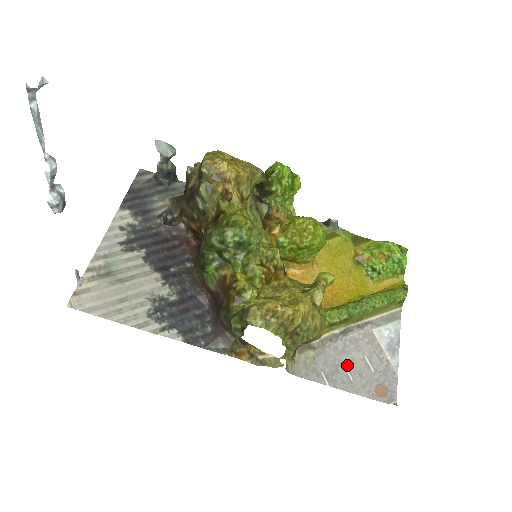
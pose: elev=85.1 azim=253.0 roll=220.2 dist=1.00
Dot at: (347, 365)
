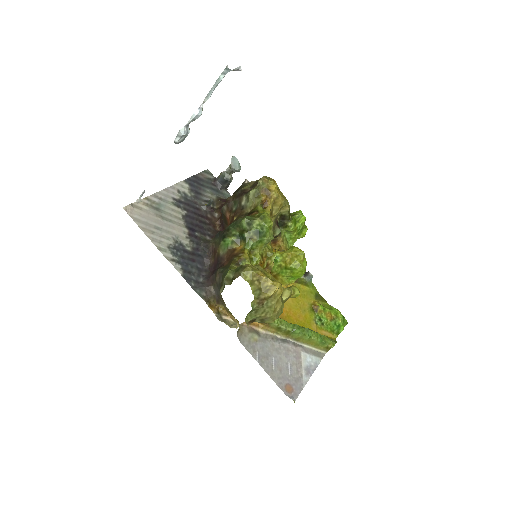
Dot at: (275, 359)
